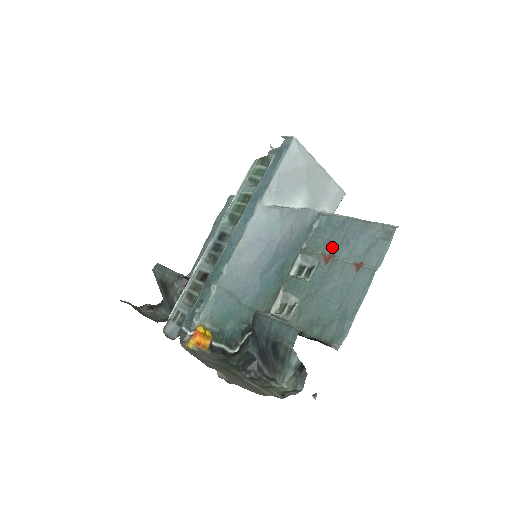
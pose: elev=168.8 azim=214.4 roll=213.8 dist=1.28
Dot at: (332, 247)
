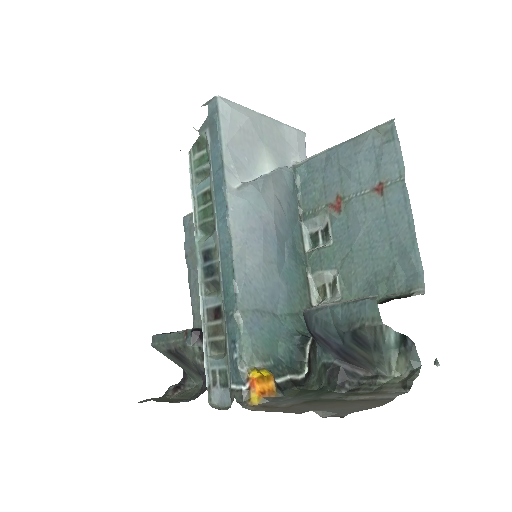
Dot at: (333, 191)
